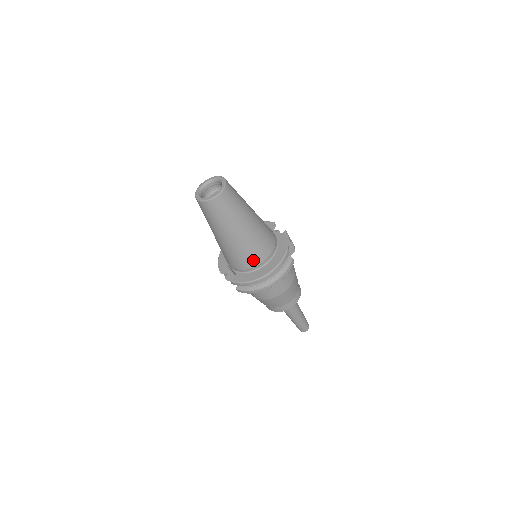
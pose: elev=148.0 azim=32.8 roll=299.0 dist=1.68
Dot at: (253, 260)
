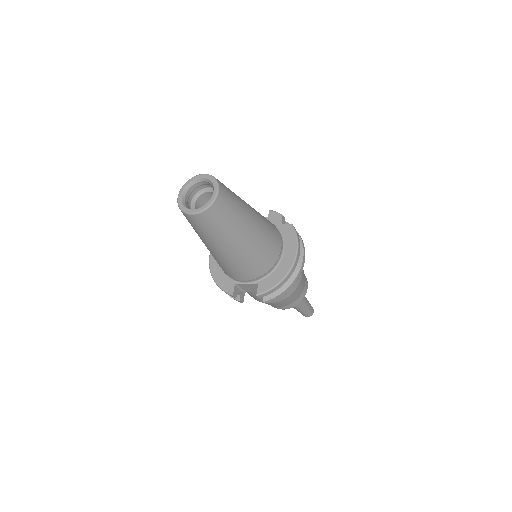
Dot at: (272, 254)
